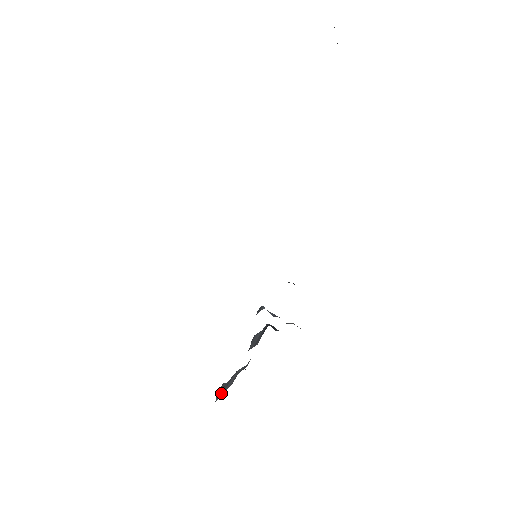
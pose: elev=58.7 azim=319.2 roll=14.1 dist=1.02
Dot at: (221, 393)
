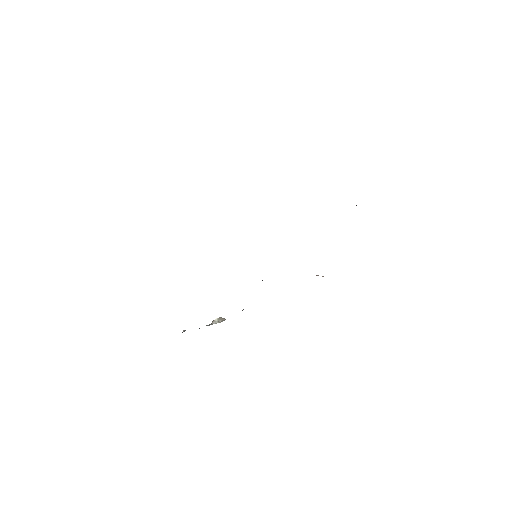
Dot at: occluded
